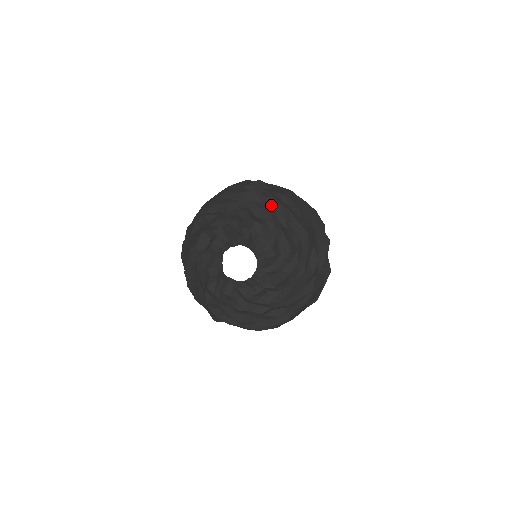
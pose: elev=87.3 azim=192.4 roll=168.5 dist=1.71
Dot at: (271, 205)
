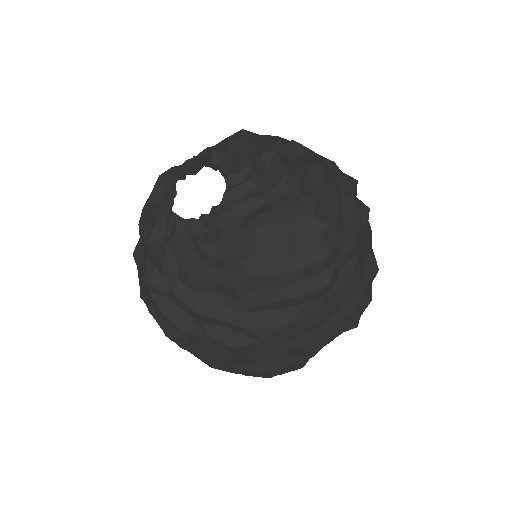
Dot at: (266, 139)
